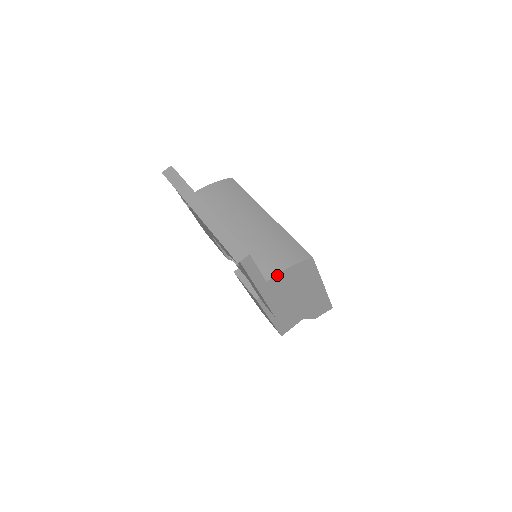
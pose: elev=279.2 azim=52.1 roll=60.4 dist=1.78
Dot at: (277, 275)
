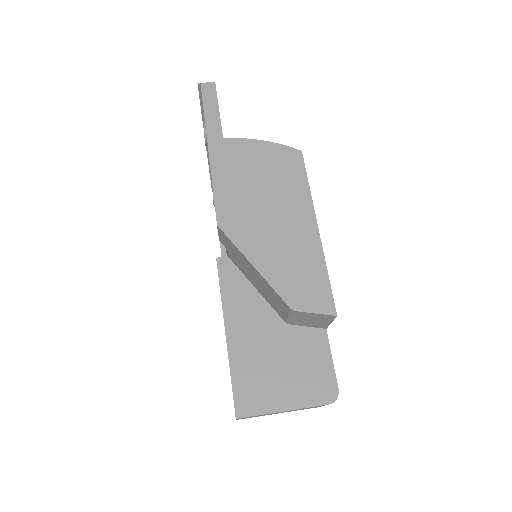
Dot at: (241, 140)
